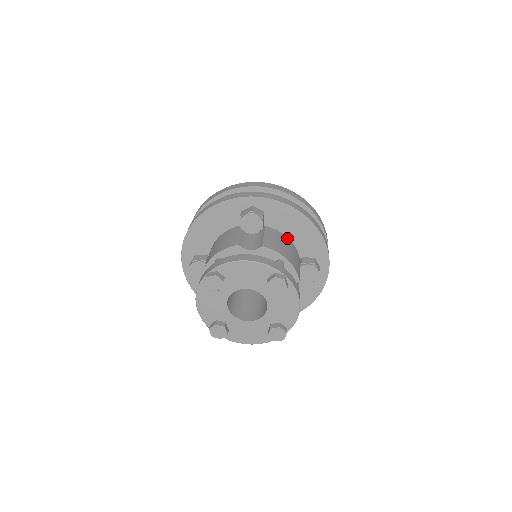
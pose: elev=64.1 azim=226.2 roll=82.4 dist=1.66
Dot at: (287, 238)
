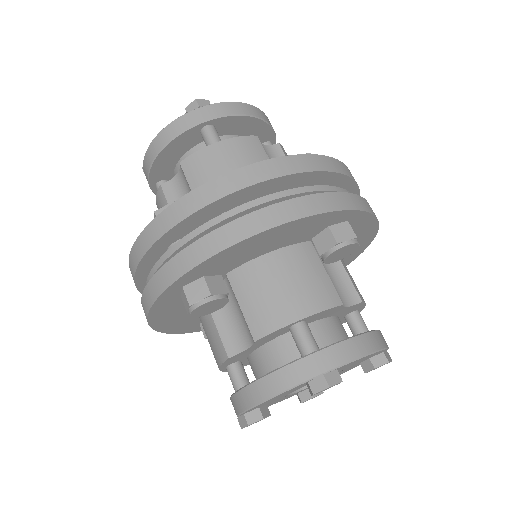
Dot at: occluded
